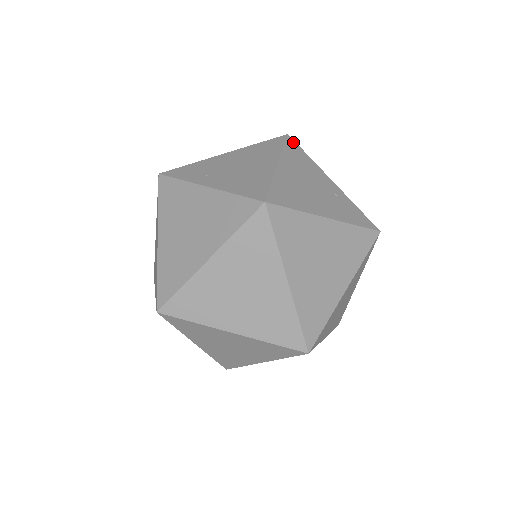
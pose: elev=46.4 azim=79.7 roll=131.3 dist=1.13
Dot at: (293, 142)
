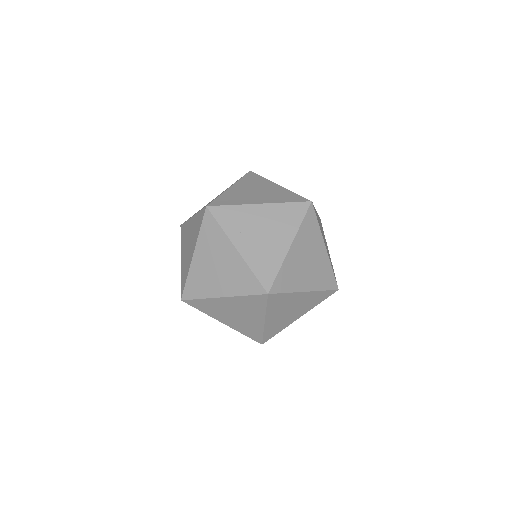
Dot at: (312, 211)
